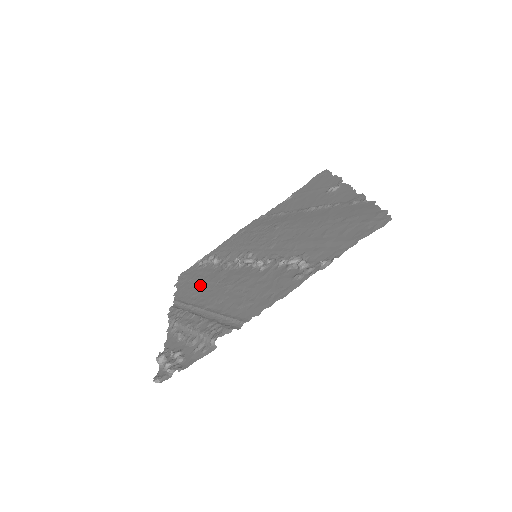
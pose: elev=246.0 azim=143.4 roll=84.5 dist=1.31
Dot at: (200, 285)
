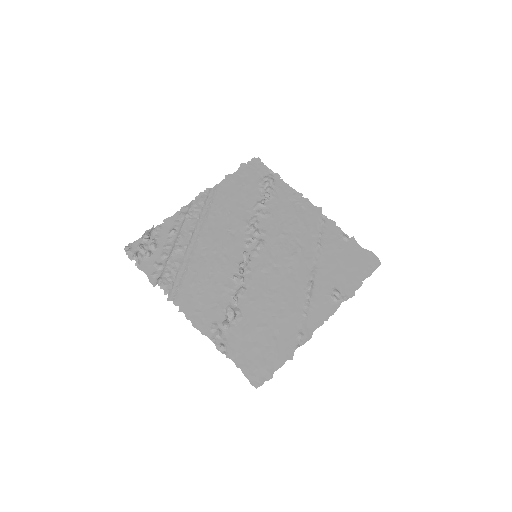
Dot at: (232, 207)
